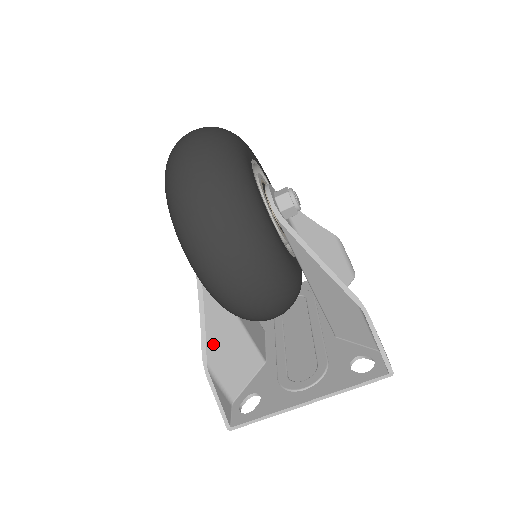
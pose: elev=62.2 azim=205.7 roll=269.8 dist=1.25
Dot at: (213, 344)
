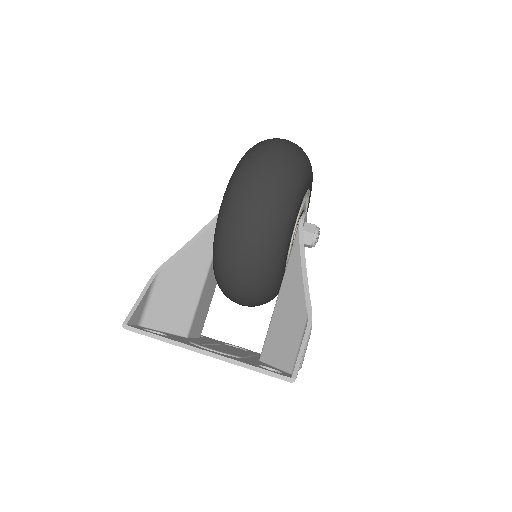
Dot at: (176, 268)
